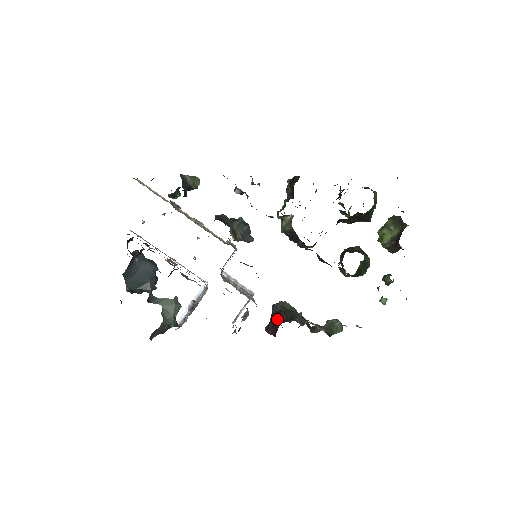
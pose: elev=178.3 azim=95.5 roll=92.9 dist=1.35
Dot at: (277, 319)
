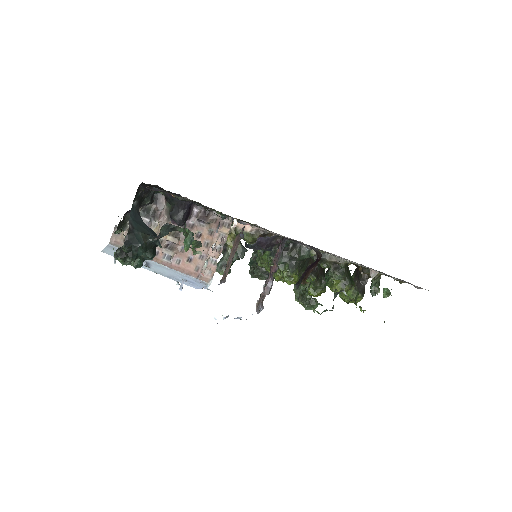
Dot at: occluded
